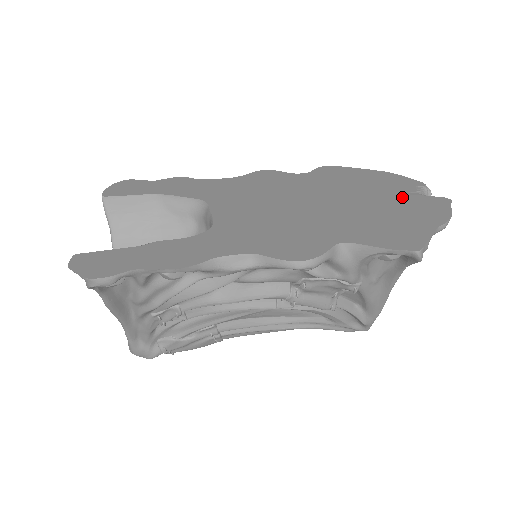
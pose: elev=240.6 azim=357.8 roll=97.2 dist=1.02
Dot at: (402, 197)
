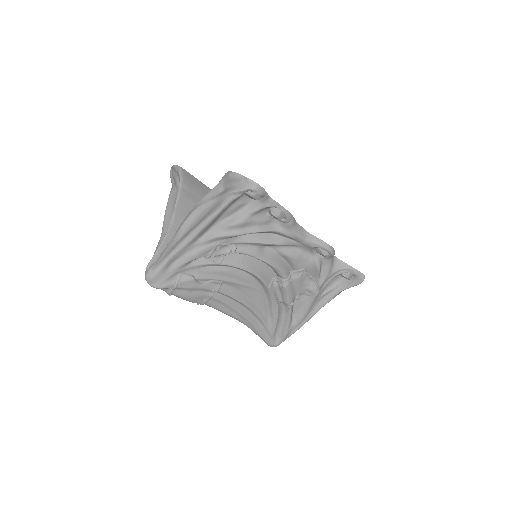
Dot at: occluded
